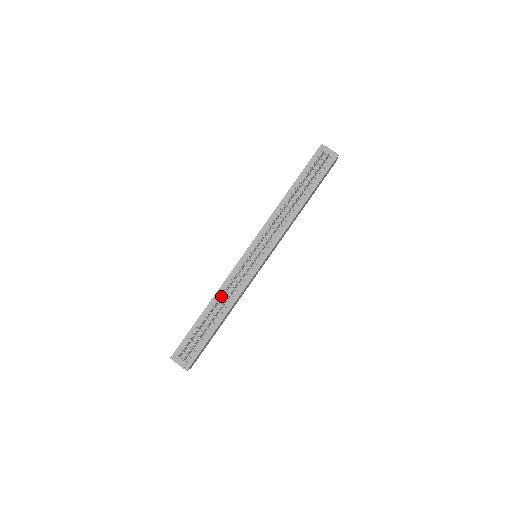
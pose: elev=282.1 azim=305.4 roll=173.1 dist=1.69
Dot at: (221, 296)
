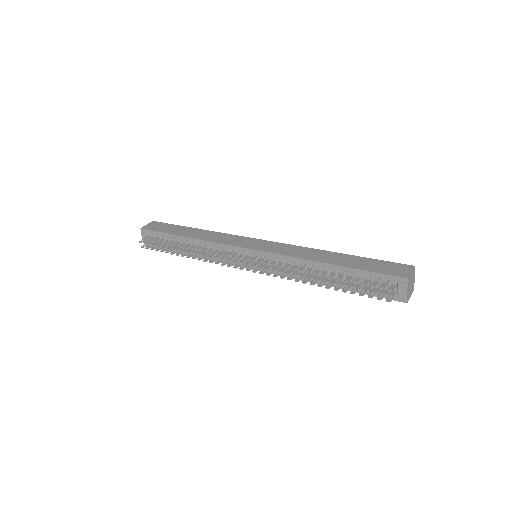
Dot at: (202, 246)
